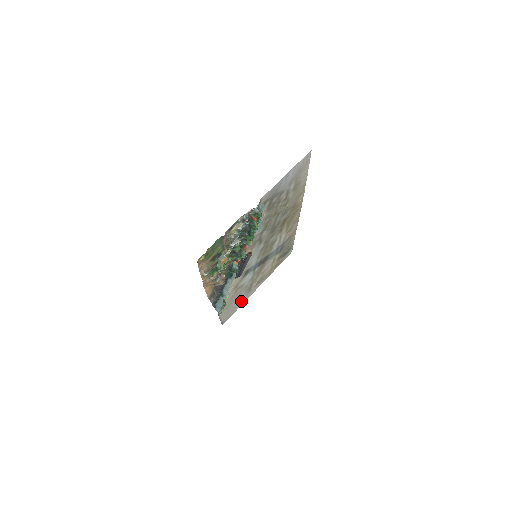
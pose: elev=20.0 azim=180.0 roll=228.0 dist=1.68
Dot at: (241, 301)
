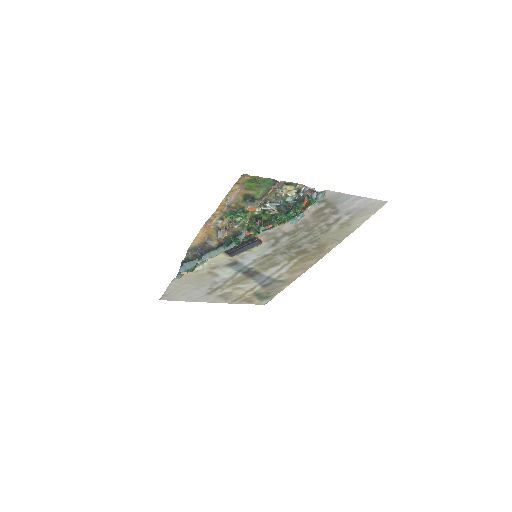
Dot at: (195, 295)
